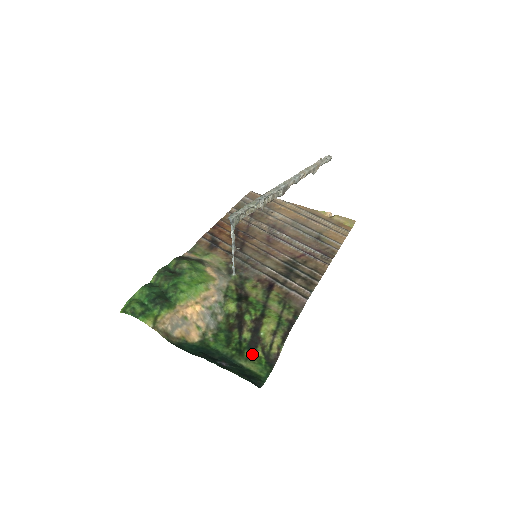
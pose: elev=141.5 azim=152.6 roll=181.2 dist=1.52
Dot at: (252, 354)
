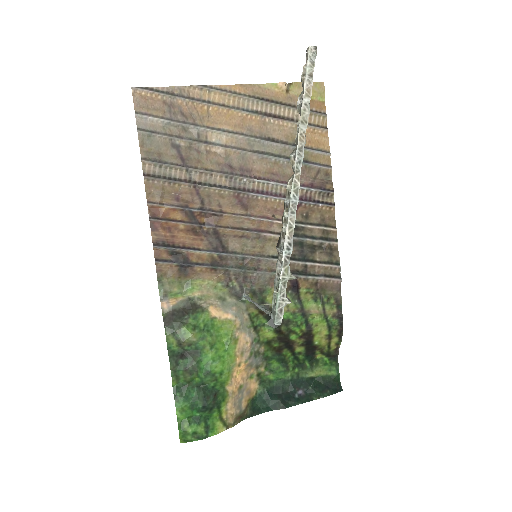
Dot at: (313, 361)
